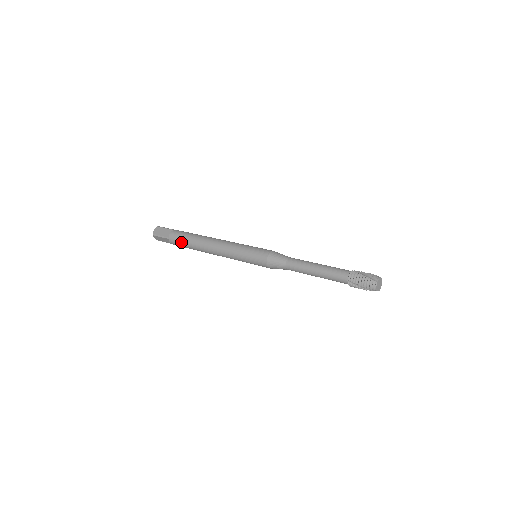
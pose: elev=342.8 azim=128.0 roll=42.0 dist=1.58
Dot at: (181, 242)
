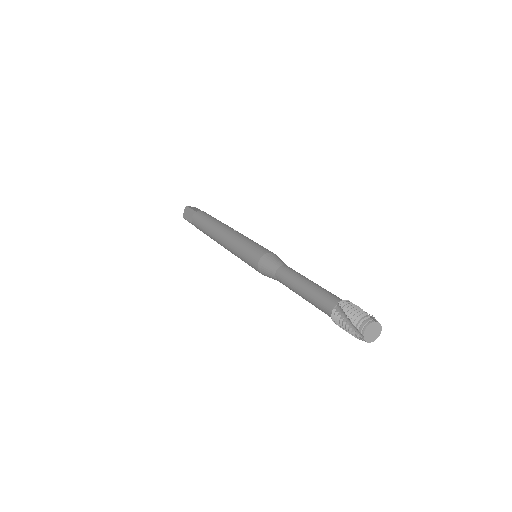
Dot at: (202, 217)
